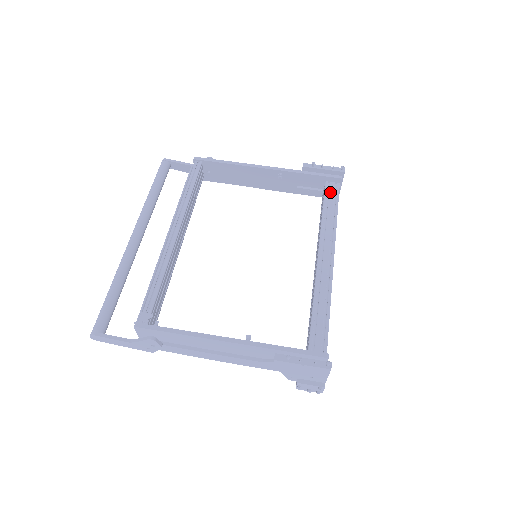
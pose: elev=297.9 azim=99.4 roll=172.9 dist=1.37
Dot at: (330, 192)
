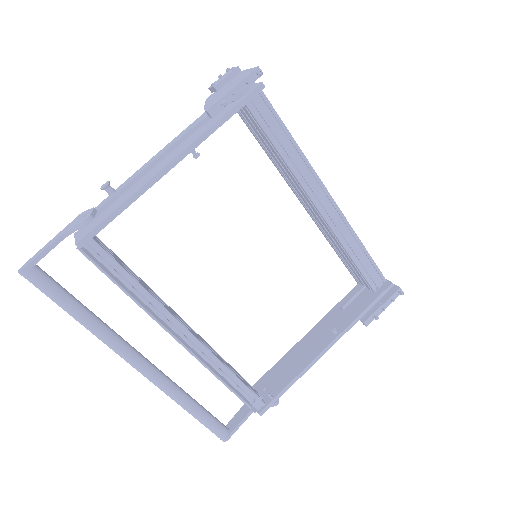
Dot at: (264, 116)
